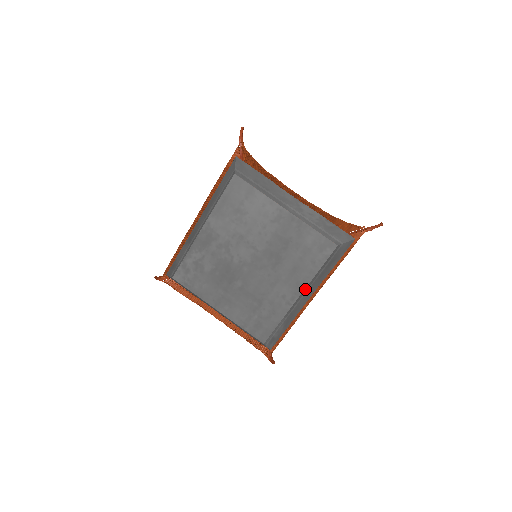
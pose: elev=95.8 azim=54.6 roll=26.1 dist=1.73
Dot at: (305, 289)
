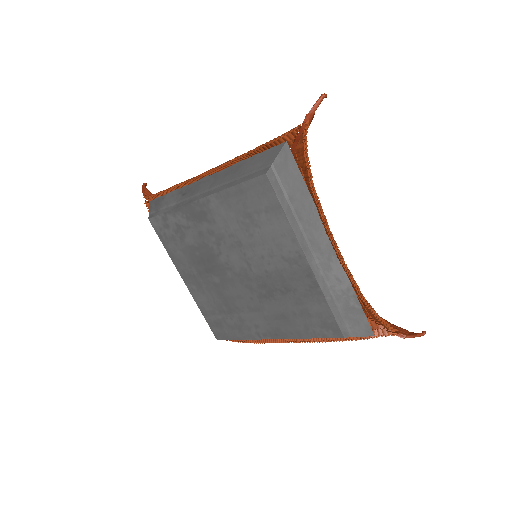
Dot at: (283, 338)
